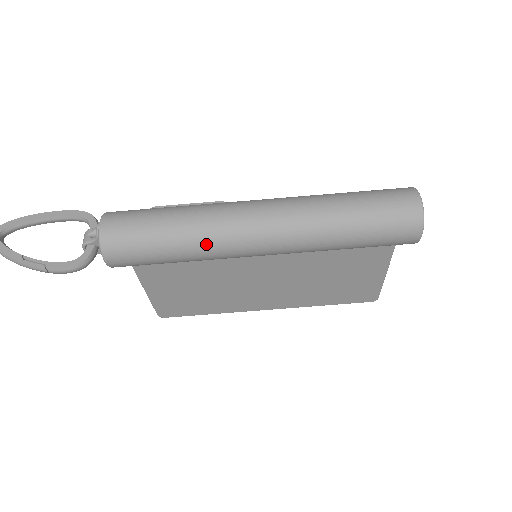
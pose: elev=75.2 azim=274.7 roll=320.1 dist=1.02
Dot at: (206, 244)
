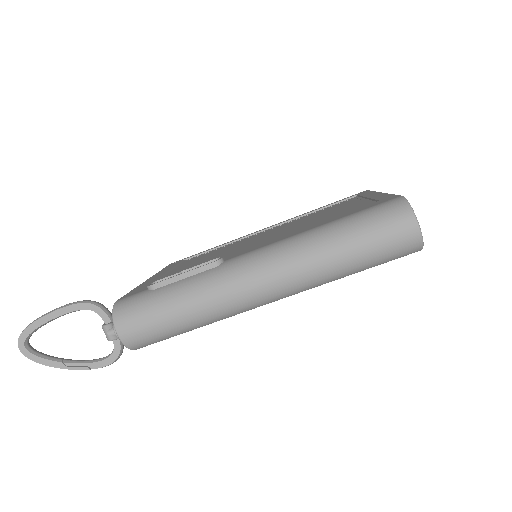
Dot at: (221, 319)
